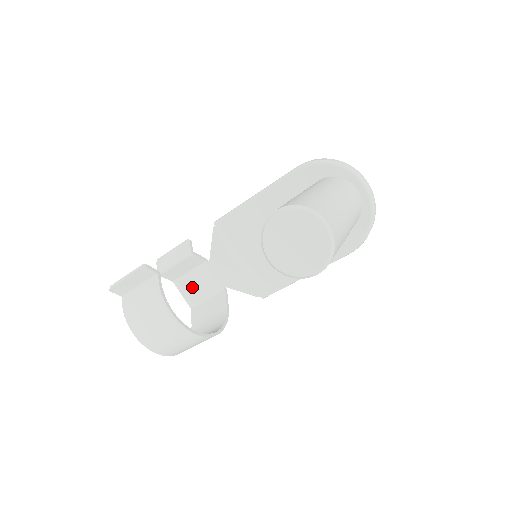
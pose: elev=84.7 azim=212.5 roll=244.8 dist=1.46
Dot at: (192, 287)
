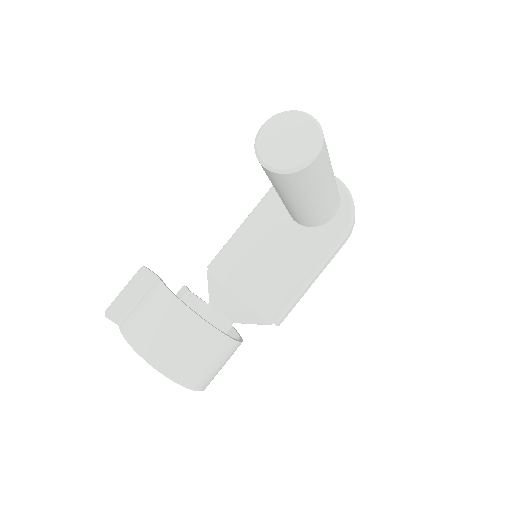
Dot at: occluded
